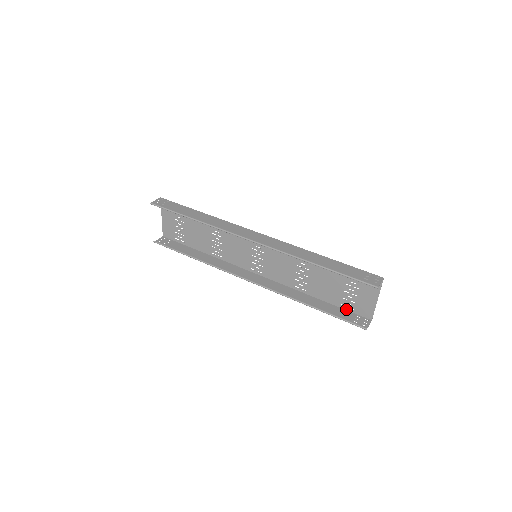
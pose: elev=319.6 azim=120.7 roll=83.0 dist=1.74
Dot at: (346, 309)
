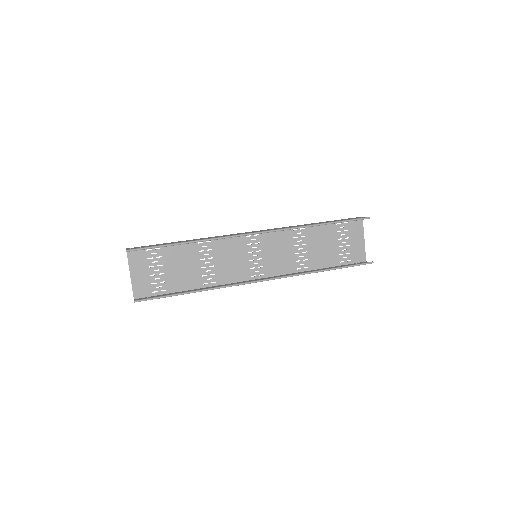
Dot at: (345, 264)
